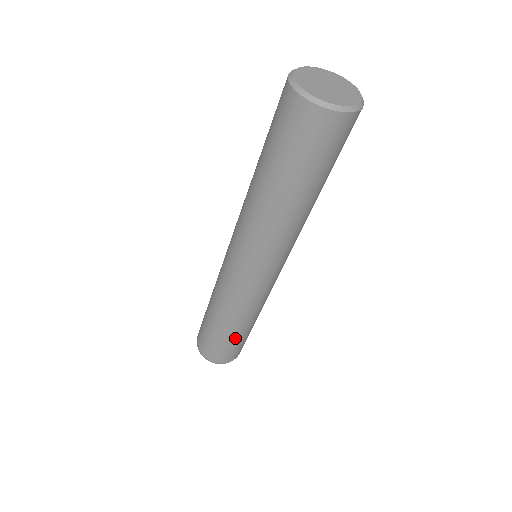
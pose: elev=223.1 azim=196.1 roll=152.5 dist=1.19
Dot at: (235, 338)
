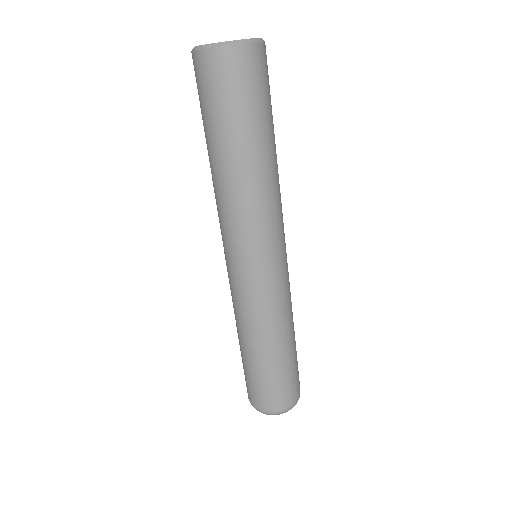
Dot at: (272, 367)
